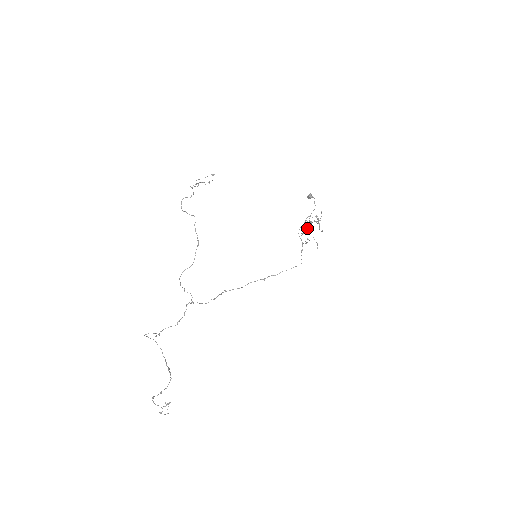
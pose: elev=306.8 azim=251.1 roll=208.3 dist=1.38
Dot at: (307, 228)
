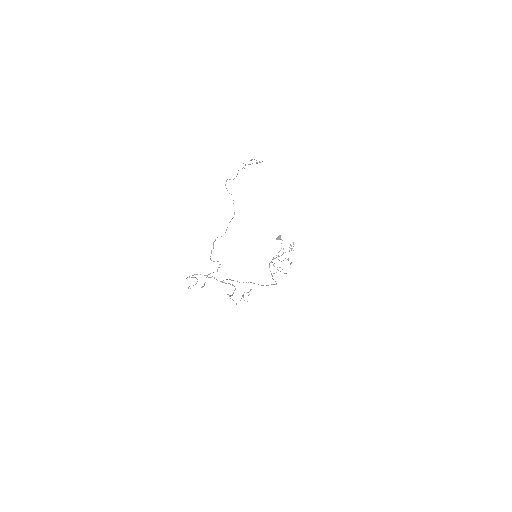
Dot at: occluded
